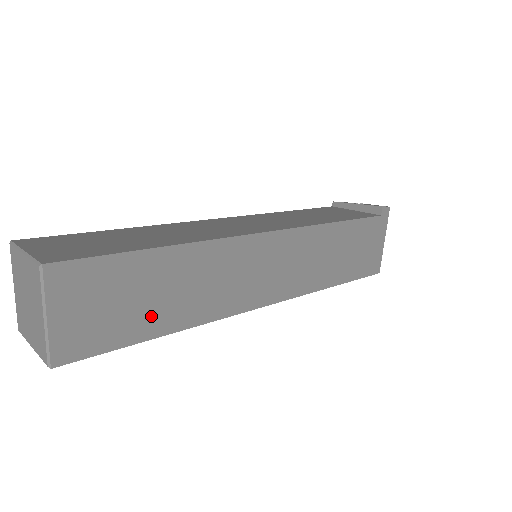
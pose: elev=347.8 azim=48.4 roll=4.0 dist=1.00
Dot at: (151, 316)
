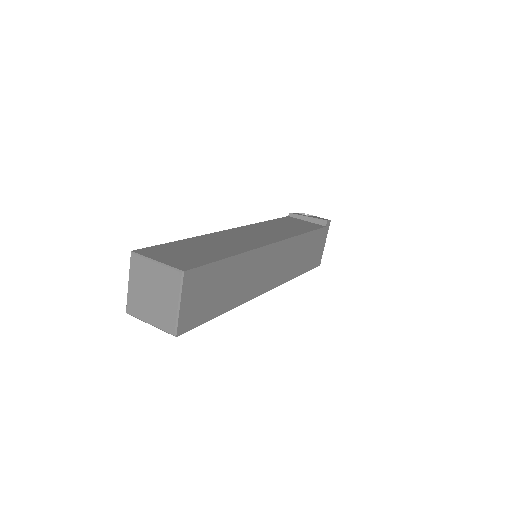
Dot at: (220, 301)
